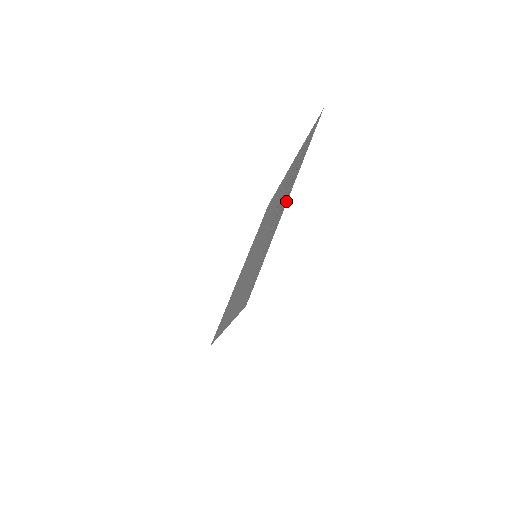
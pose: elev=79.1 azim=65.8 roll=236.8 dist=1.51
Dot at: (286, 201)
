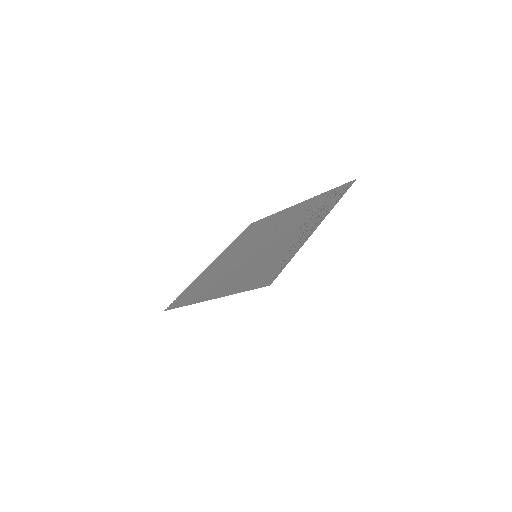
Dot at: (315, 227)
